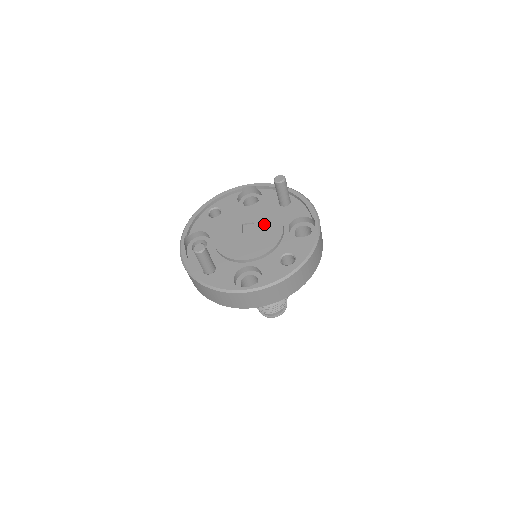
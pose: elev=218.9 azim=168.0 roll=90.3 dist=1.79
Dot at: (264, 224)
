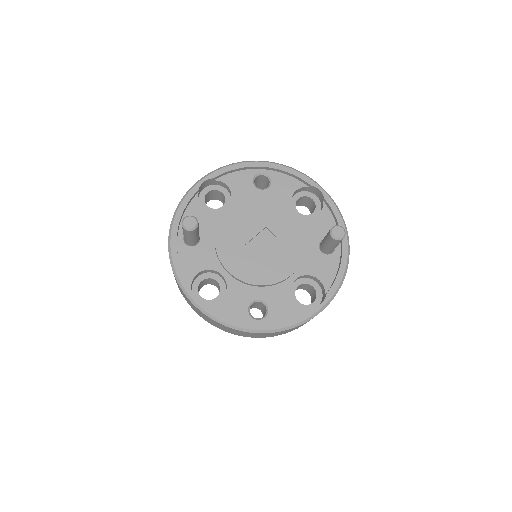
Dot at: (282, 250)
